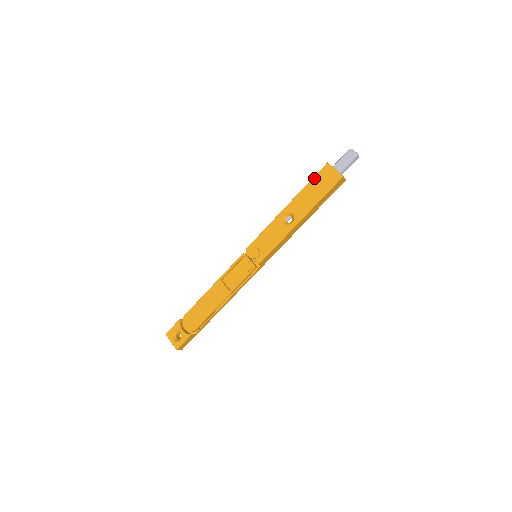
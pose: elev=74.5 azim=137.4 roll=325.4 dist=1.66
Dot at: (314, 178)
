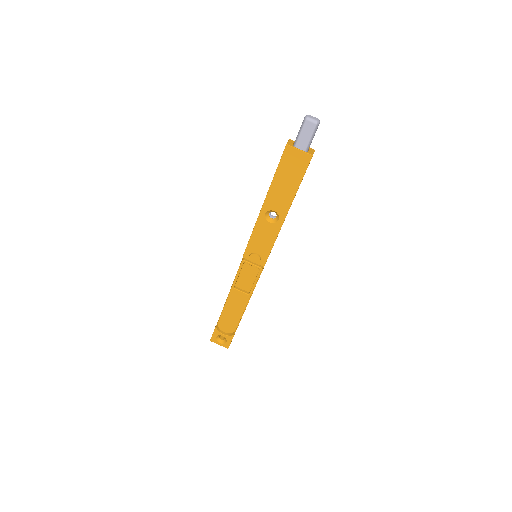
Dot at: (279, 167)
